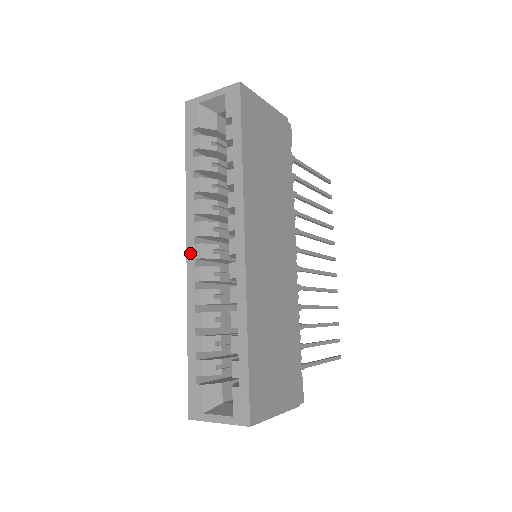
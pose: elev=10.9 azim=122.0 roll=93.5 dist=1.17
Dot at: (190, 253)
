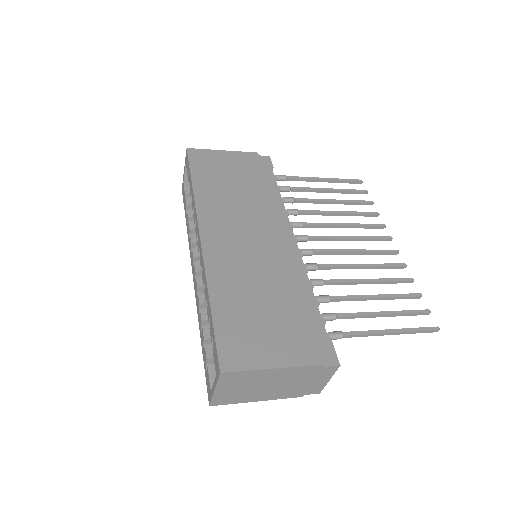
Dot at: (193, 275)
